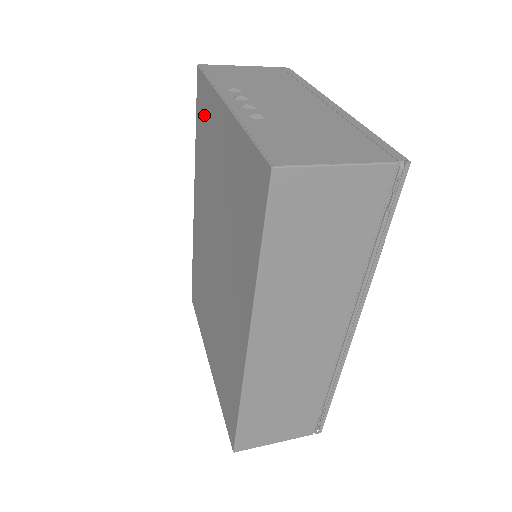
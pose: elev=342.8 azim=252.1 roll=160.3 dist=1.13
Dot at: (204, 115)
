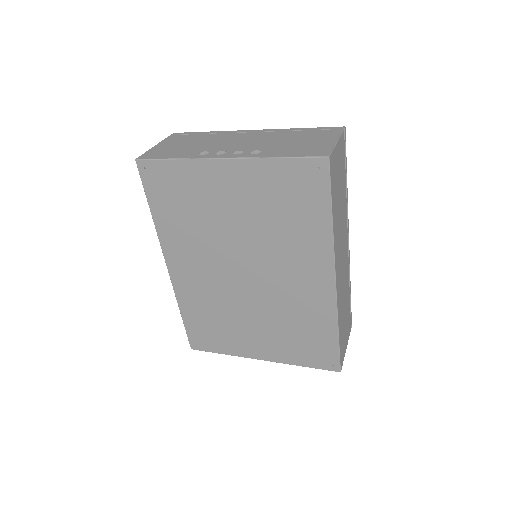
Dot at: (172, 188)
